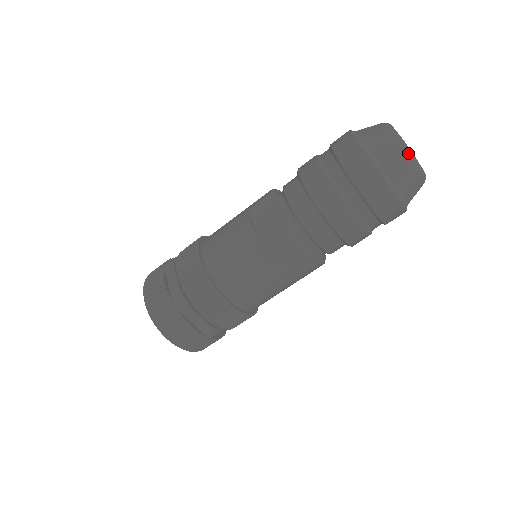
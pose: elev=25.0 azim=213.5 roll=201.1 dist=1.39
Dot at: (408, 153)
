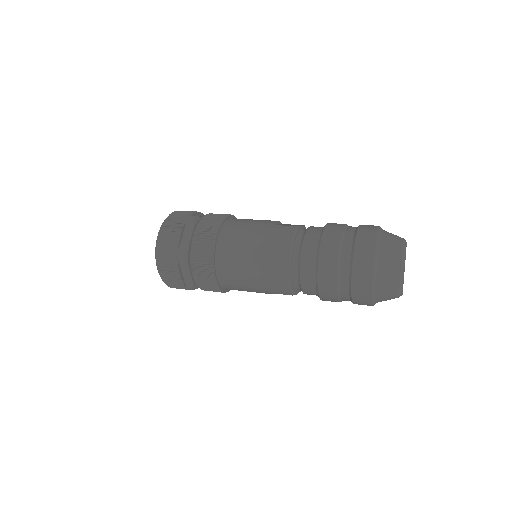
Dot at: (403, 248)
